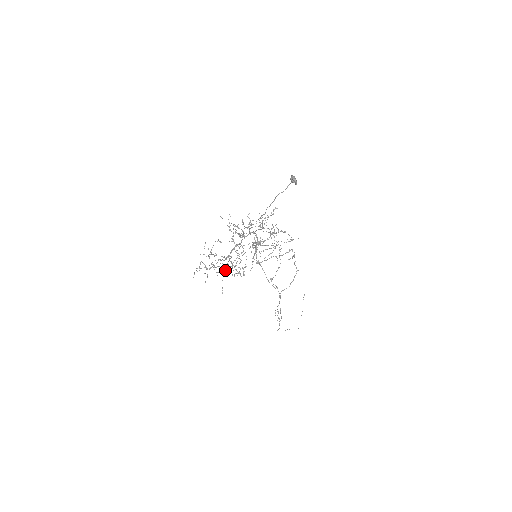
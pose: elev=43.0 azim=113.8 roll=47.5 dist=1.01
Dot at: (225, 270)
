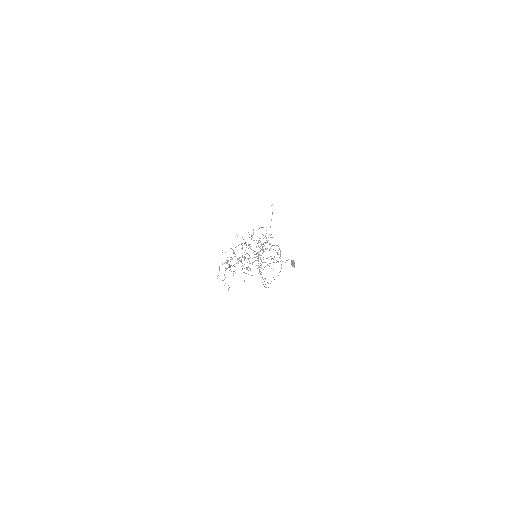
Dot at: (231, 248)
